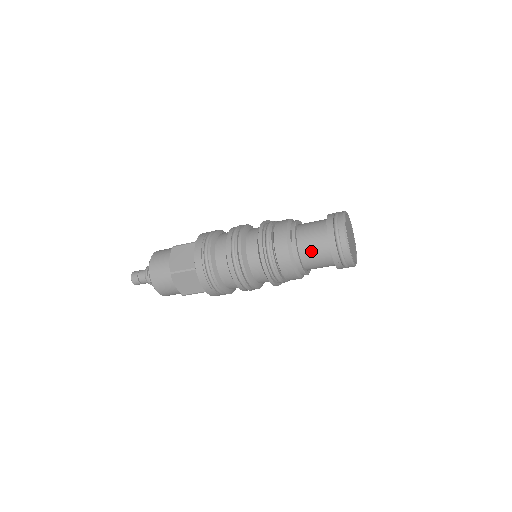
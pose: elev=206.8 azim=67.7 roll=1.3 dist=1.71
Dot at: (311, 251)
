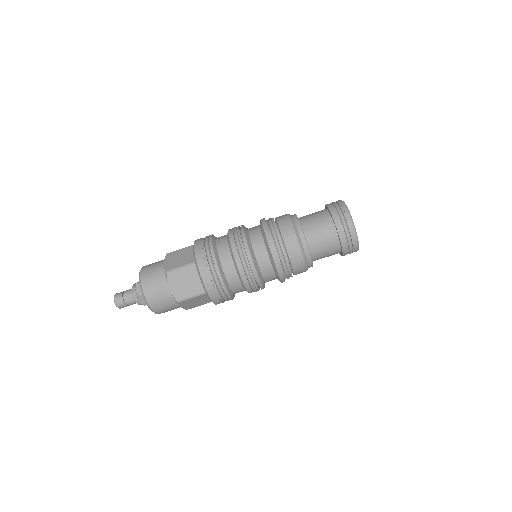
Dot at: (309, 215)
